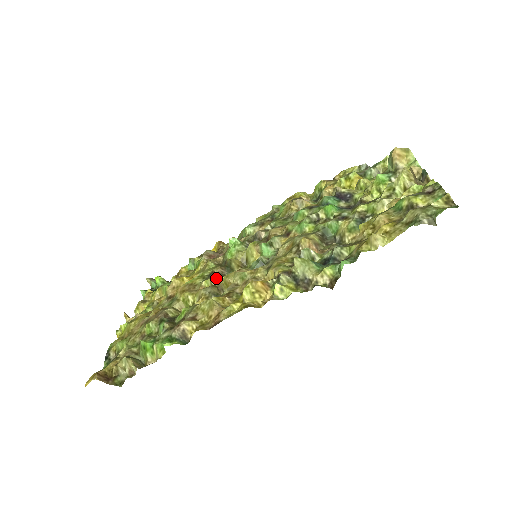
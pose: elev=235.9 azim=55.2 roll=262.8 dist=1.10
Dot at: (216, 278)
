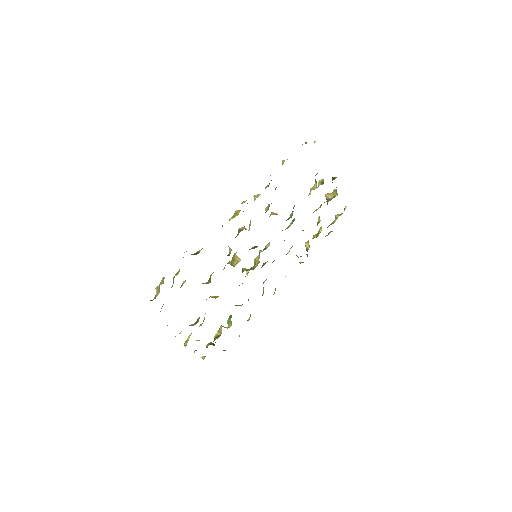
Dot at: (228, 262)
